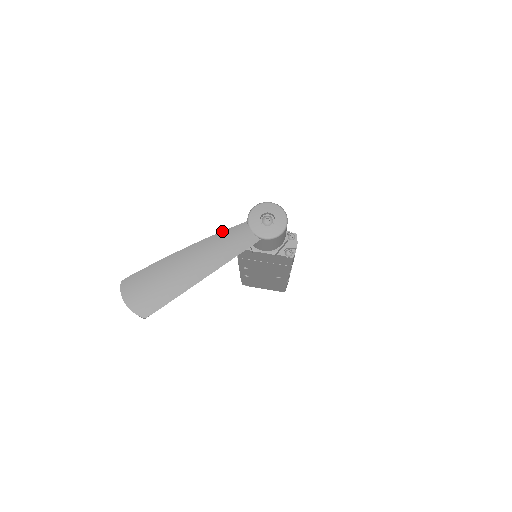
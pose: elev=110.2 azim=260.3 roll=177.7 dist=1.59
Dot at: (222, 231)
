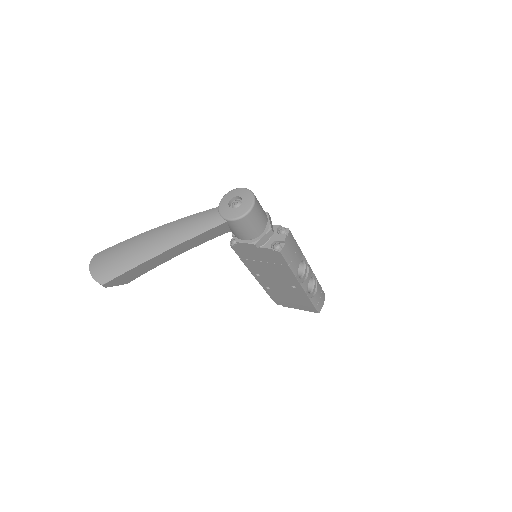
Dot at: (192, 215)
